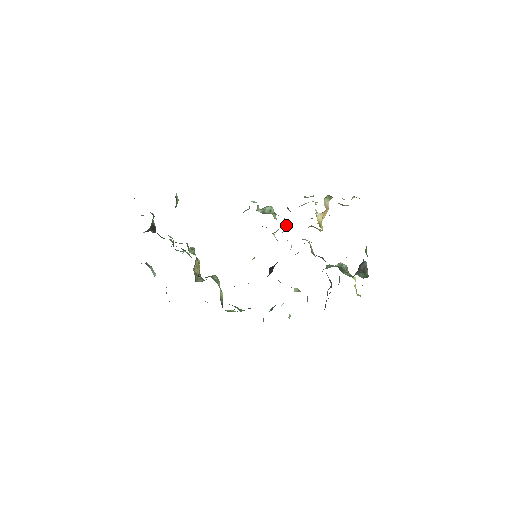
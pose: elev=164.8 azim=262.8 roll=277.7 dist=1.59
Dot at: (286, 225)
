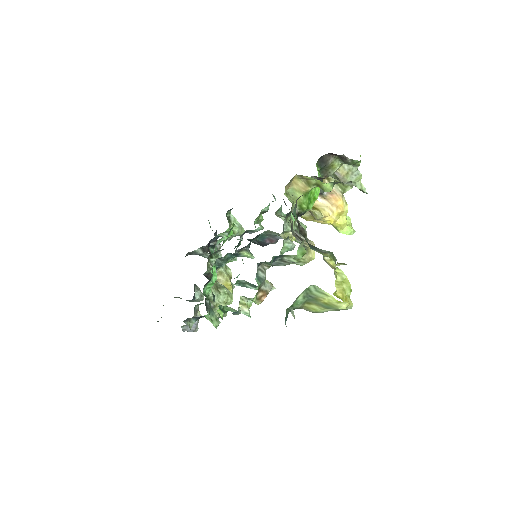
Dot at: occluded
